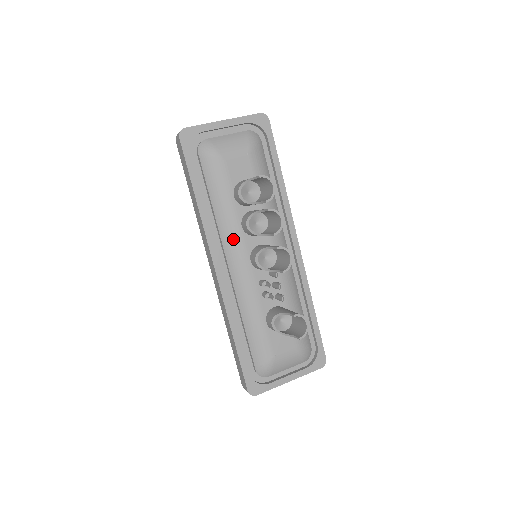
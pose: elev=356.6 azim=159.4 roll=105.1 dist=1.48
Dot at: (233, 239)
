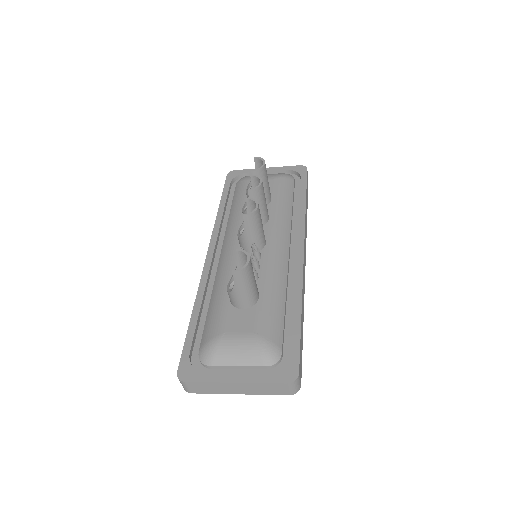
Dot at: (233, 229)
